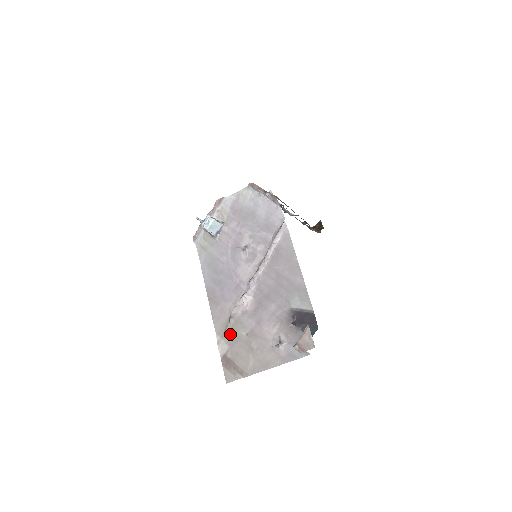
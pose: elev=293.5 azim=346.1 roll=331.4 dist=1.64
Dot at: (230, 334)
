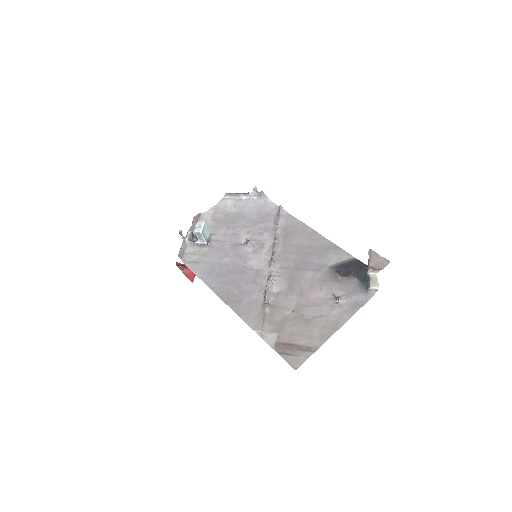
Dot at: (272, 320)
